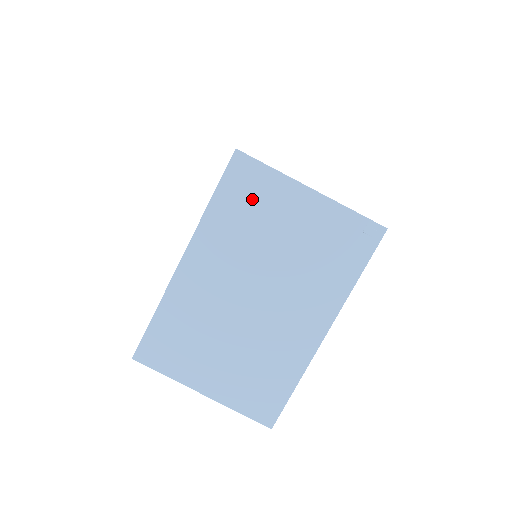
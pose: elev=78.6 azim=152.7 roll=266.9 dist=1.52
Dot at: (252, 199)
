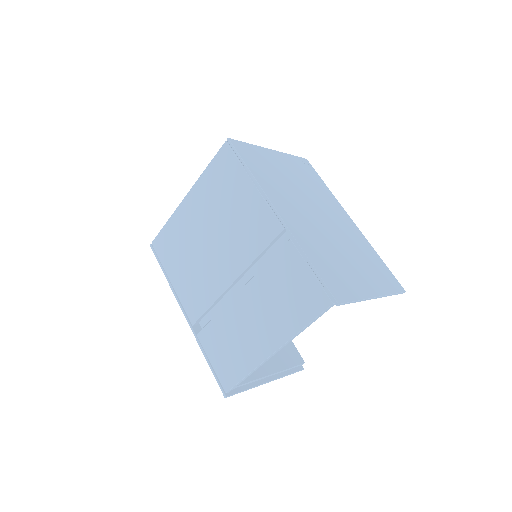
Dot at: (261, 163)
